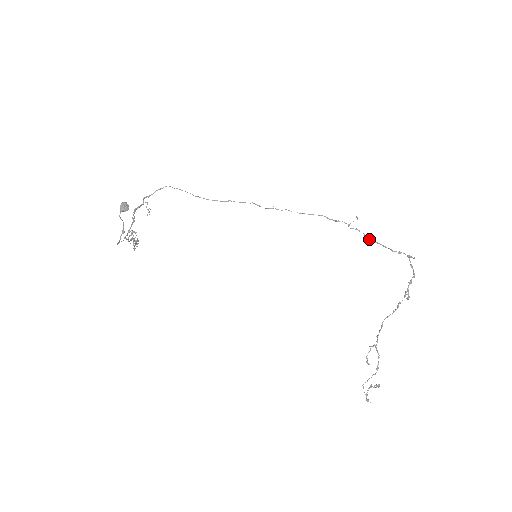
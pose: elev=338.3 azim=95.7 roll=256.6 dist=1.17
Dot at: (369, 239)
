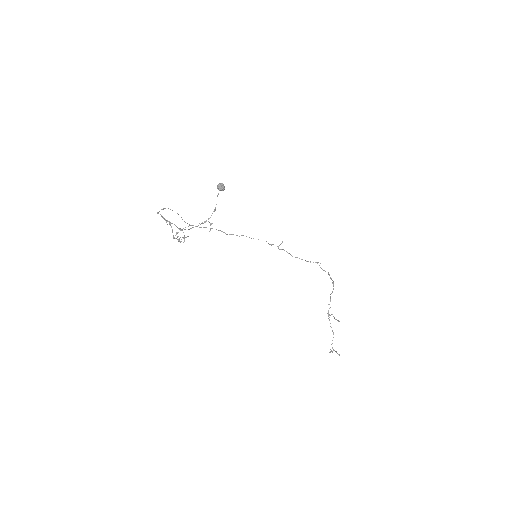
Dot at: occluded
